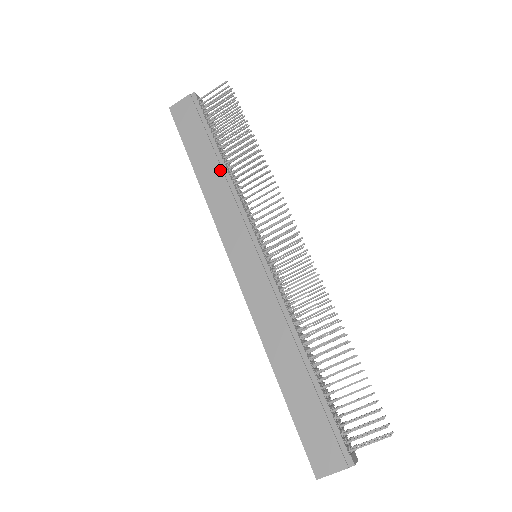
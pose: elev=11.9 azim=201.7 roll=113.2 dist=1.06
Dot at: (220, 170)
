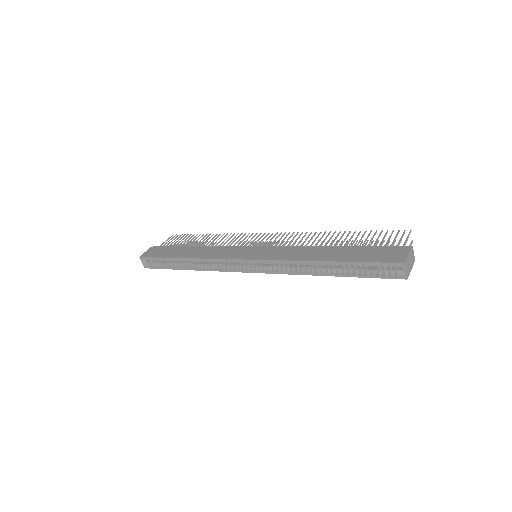
Dot at: (199, 248)
